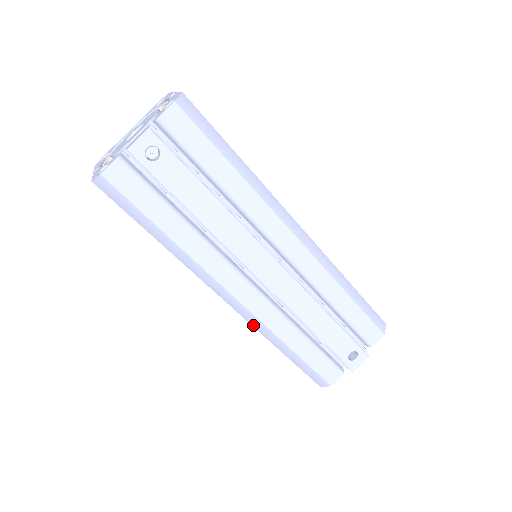
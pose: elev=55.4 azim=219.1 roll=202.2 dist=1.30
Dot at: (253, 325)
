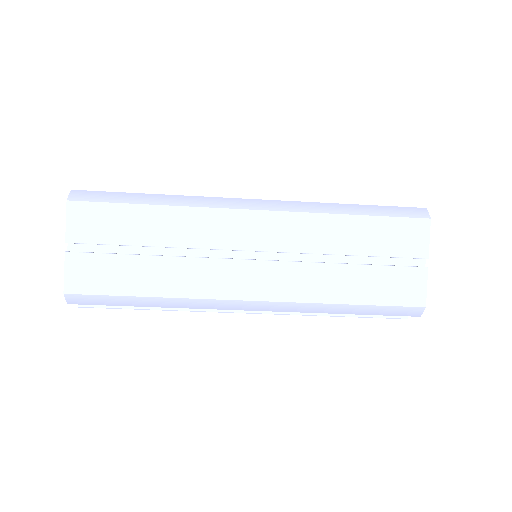
Dot at: occluded
